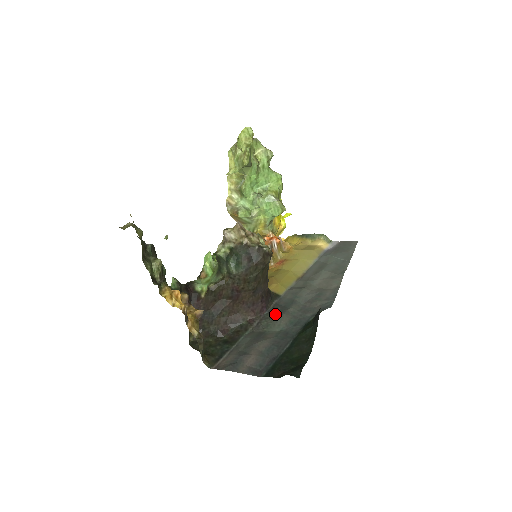
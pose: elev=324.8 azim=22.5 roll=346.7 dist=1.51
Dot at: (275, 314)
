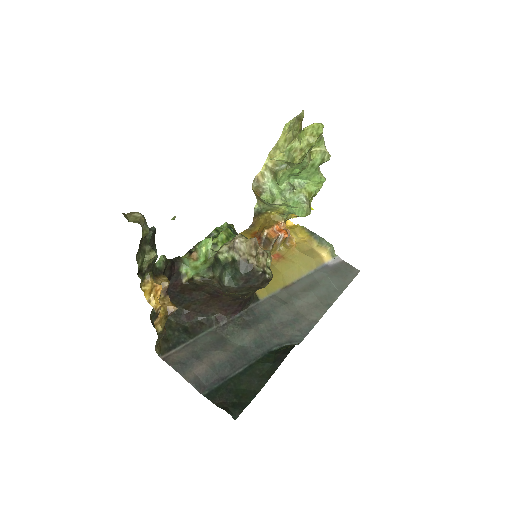
Dot at: (245, 323)
